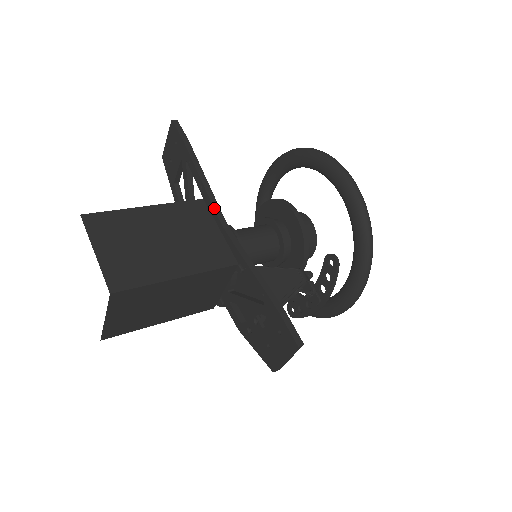
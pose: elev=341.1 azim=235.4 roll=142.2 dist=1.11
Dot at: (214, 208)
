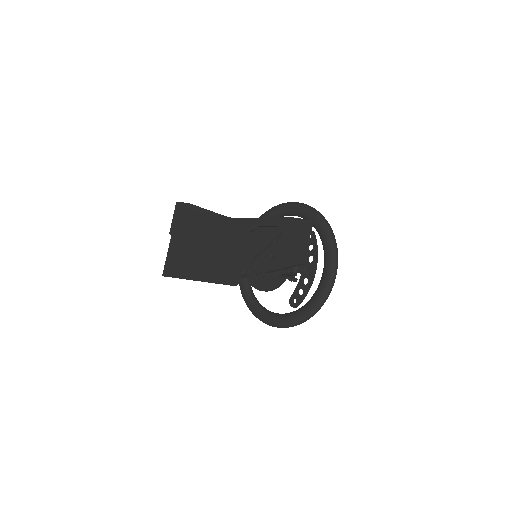
Dot at: (222, 215)
